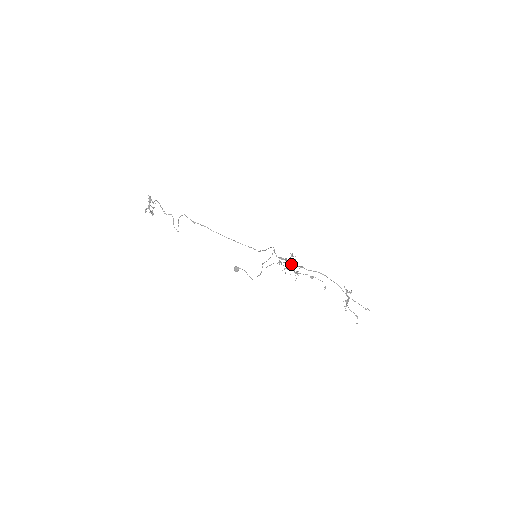
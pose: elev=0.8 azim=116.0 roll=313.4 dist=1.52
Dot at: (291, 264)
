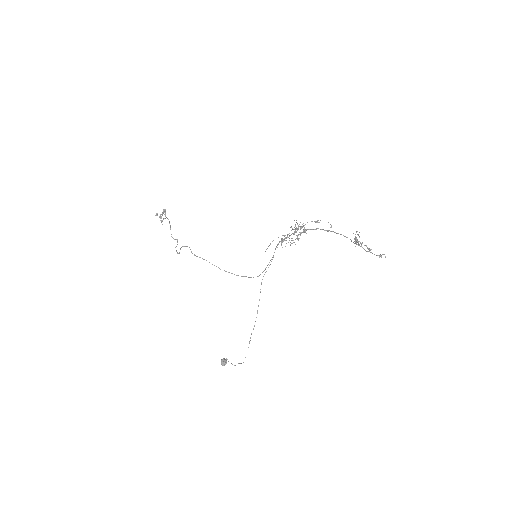
Dot at: (294, 232)
